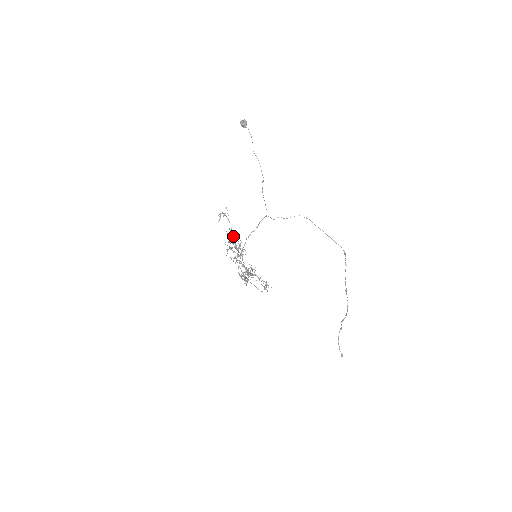
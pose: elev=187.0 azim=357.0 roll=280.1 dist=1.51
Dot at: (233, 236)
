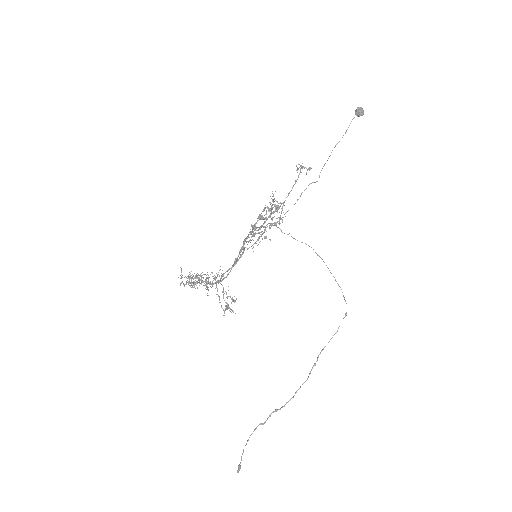
Dot at: occluded
